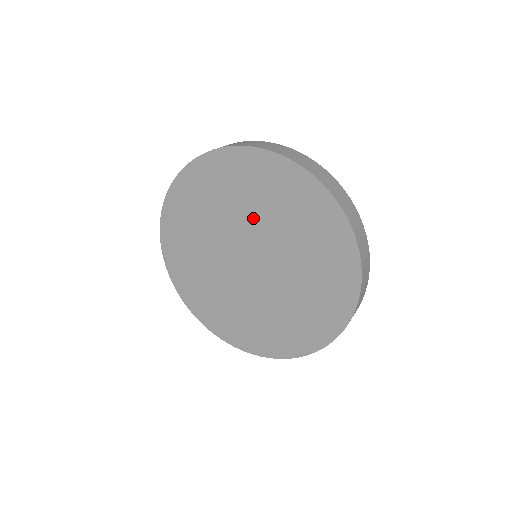
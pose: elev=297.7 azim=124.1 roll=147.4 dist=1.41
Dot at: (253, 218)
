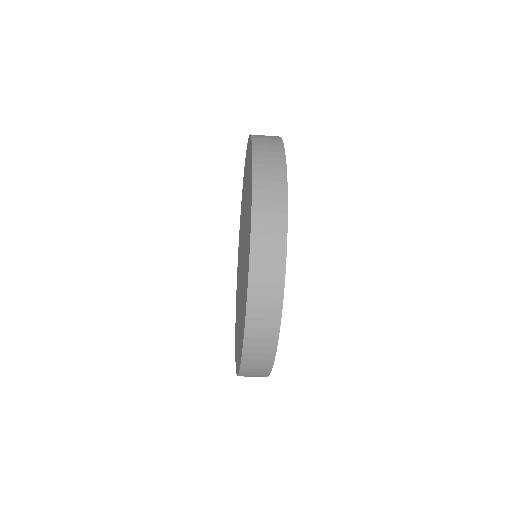
Dot at: occluded
